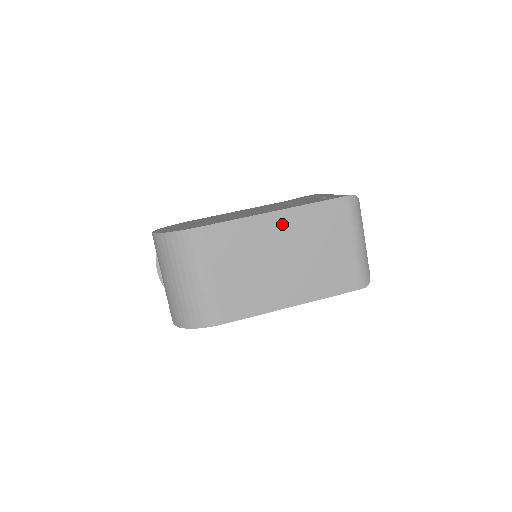
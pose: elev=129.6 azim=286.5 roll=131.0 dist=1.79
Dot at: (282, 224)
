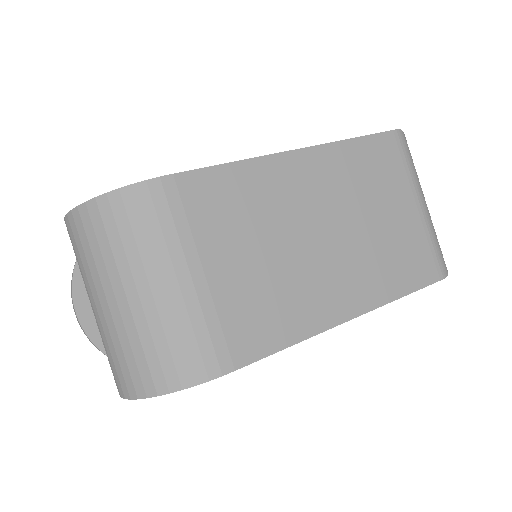
Dot at: (311, 172)
